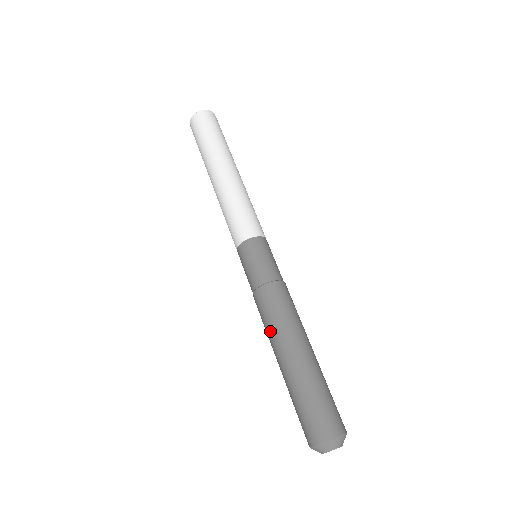
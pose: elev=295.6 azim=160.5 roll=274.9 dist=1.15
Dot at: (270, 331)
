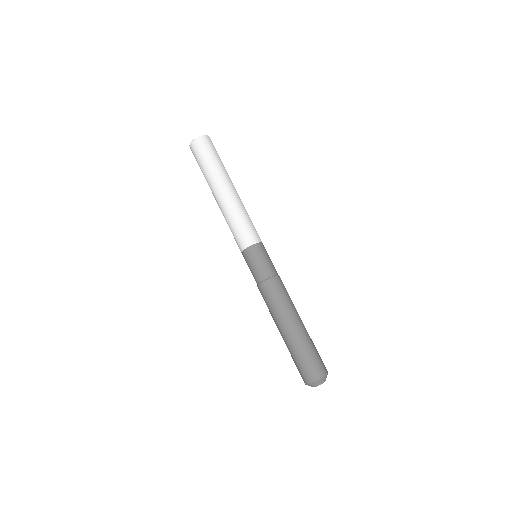
Dot at: (274, 311)
